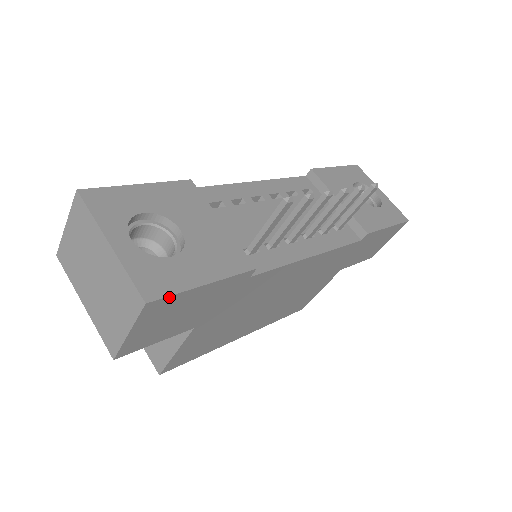
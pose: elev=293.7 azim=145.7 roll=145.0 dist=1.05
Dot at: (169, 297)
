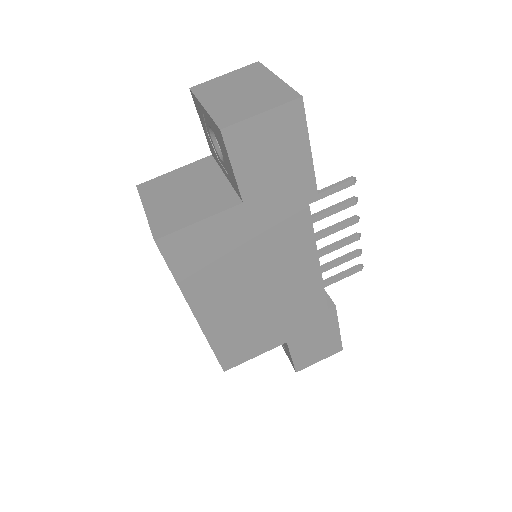
Dot at: (304, 118)
